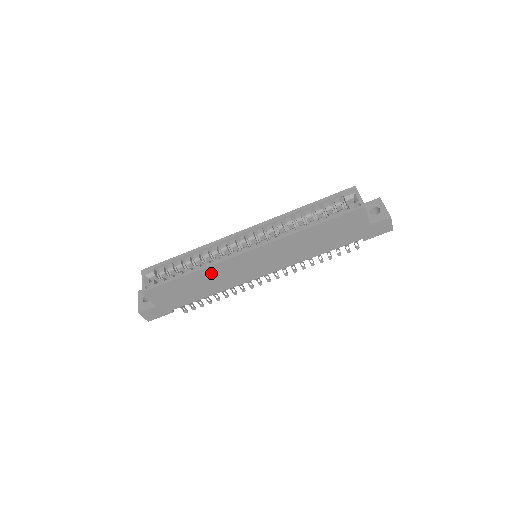
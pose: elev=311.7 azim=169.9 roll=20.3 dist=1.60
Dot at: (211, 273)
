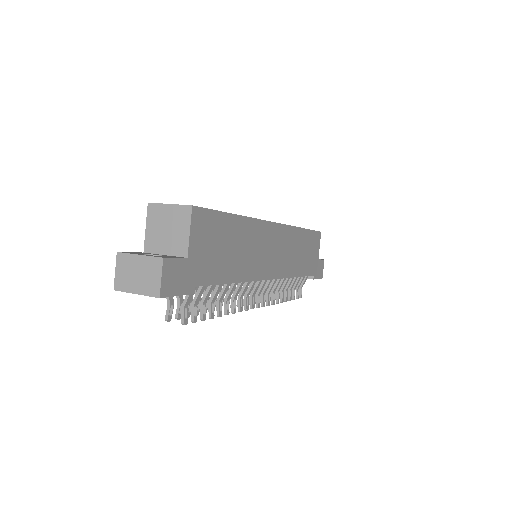
Dot at: (249, 233)
